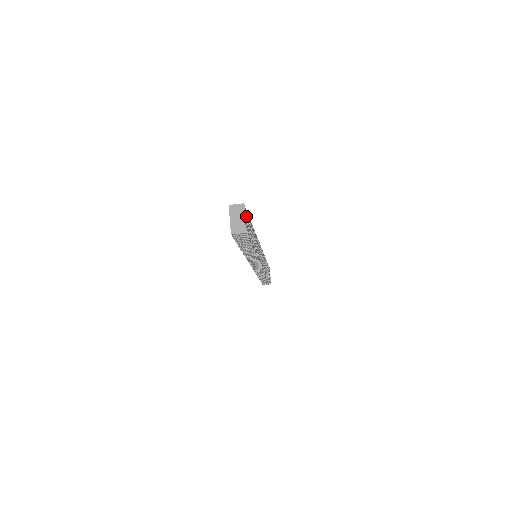
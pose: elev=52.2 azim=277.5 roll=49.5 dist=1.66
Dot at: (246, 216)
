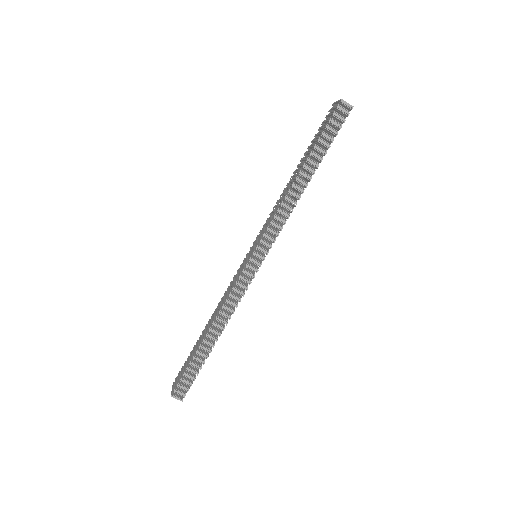
Dot at: occluded
